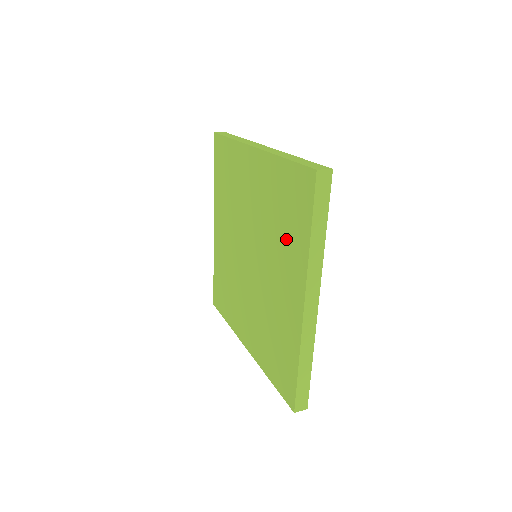
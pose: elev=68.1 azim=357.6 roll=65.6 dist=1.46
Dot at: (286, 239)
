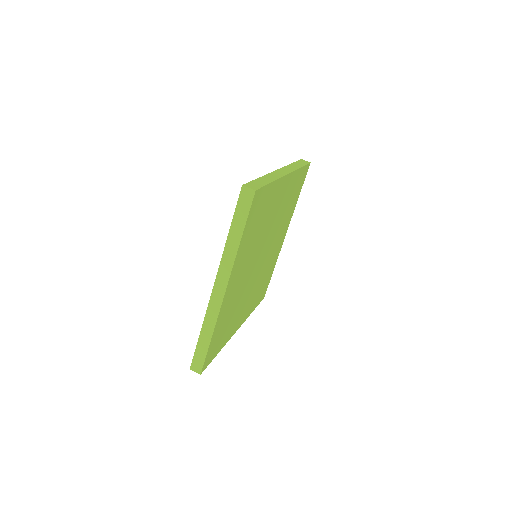
Dot at: occluded
